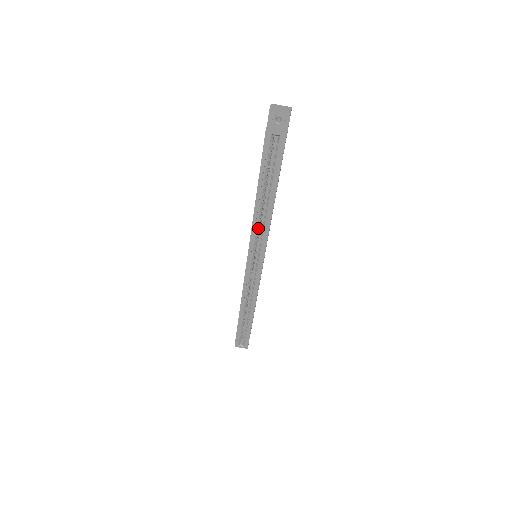
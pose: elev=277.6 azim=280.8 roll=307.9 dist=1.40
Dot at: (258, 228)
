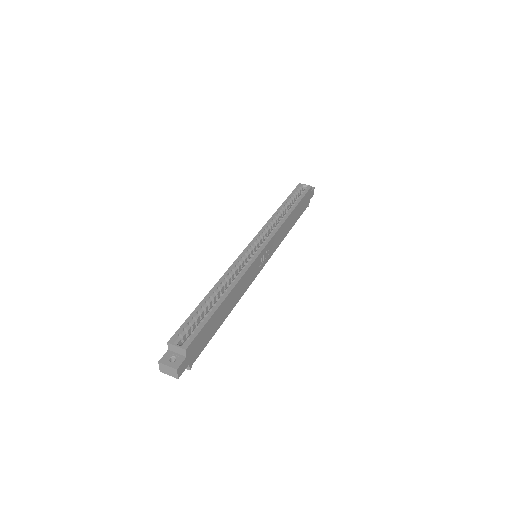
Dot at: (273, 224)
